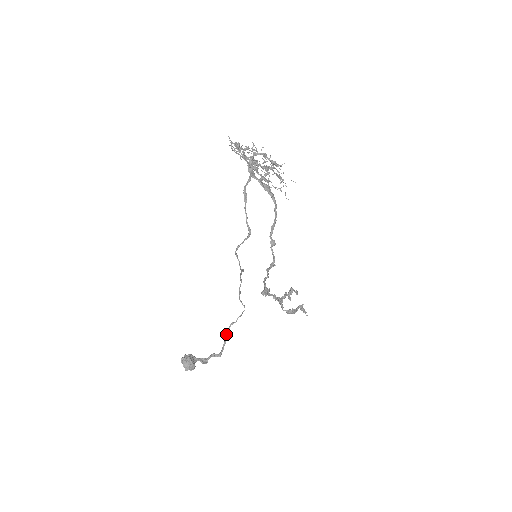
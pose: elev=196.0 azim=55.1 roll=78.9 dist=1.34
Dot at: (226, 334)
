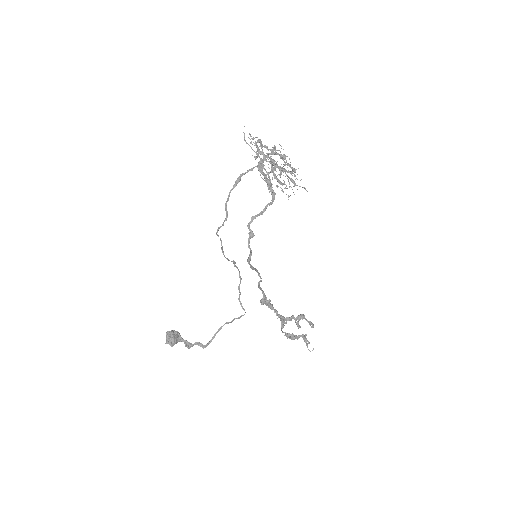
Dot at: (218, 329)
